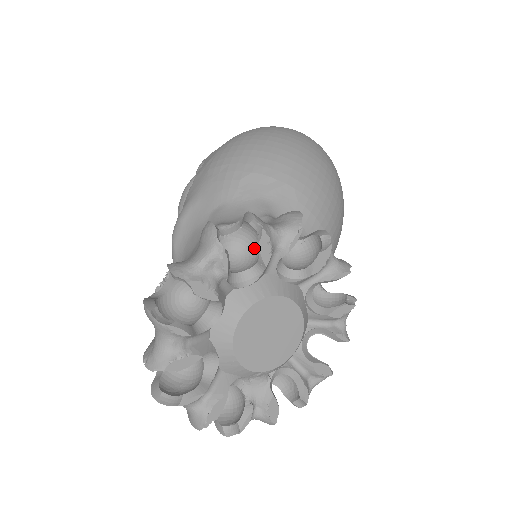
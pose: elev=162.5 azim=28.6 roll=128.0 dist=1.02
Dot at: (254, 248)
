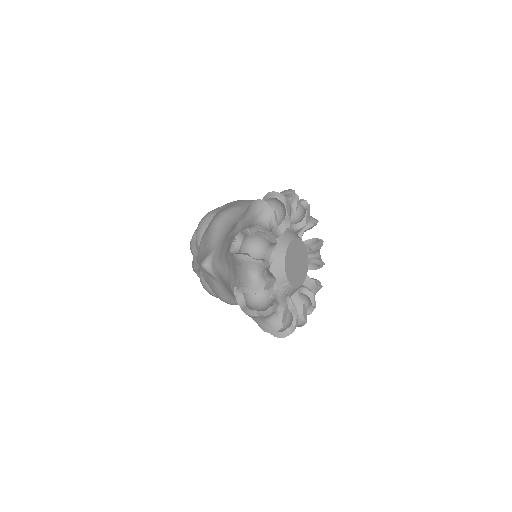
Dot at: (292, 221)
